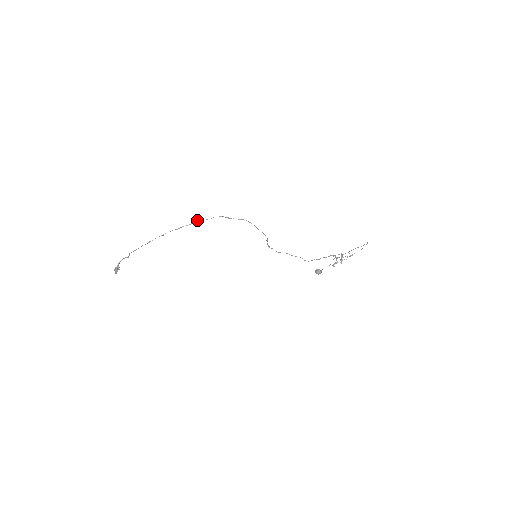
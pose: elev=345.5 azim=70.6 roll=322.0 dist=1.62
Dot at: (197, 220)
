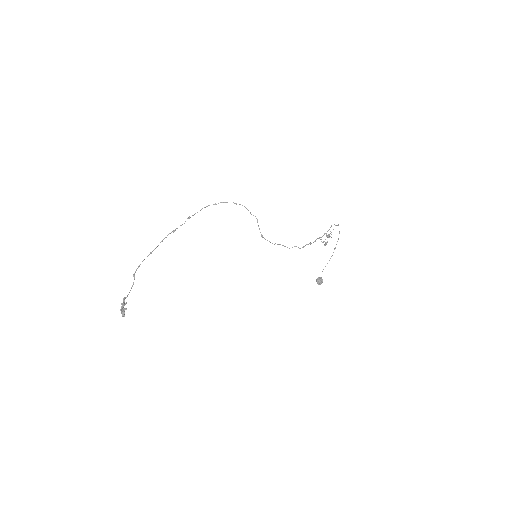
Dot at: (189, 216)
